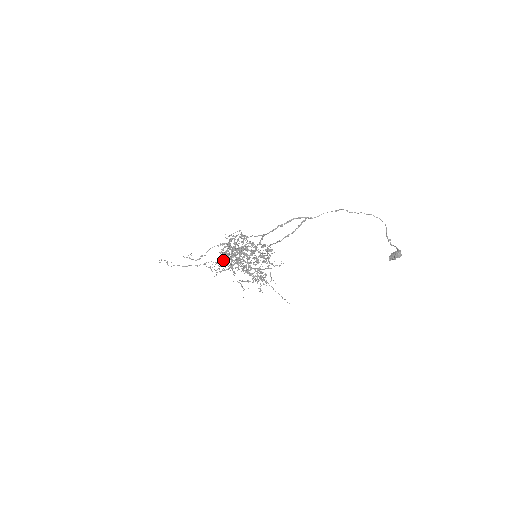
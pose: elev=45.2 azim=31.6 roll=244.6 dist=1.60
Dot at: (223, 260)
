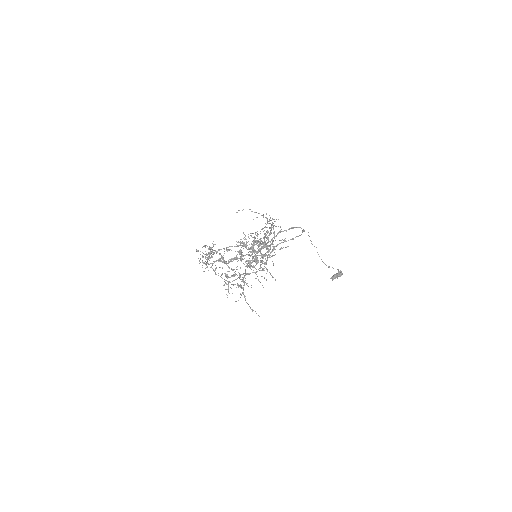
Dot at: occluded
